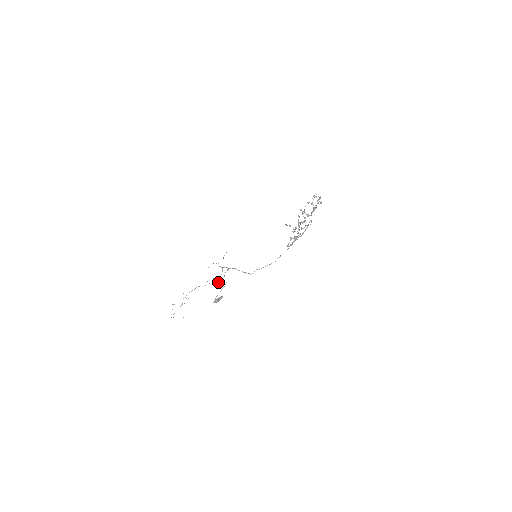
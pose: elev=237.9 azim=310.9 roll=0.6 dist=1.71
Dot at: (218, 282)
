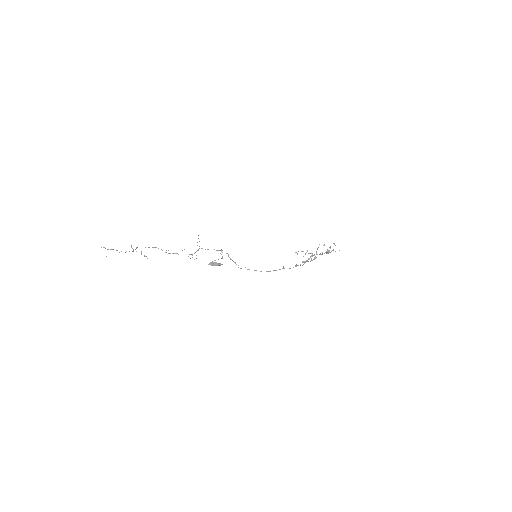
Dot at: occluded
